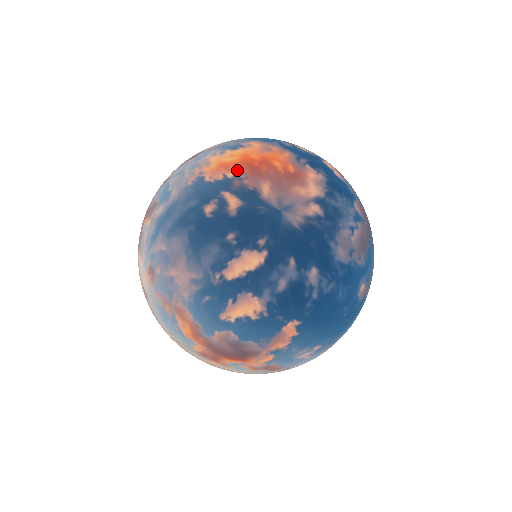
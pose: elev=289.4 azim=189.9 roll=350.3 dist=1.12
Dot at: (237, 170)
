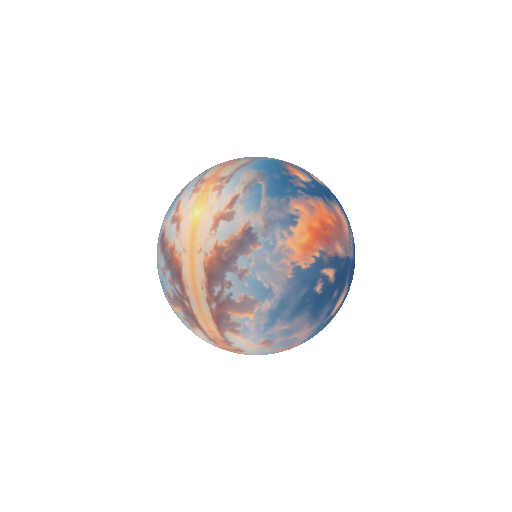
Dot at: (319, 247)
